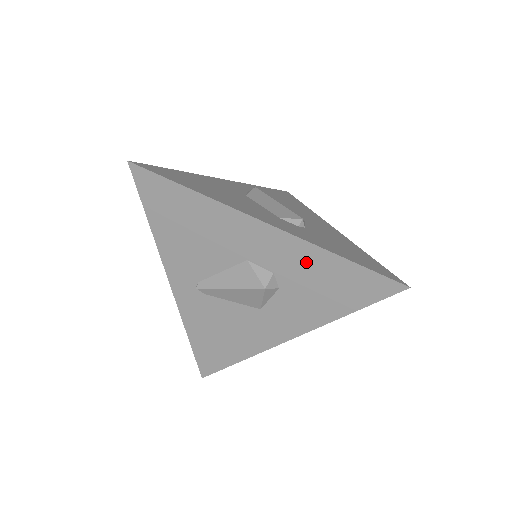
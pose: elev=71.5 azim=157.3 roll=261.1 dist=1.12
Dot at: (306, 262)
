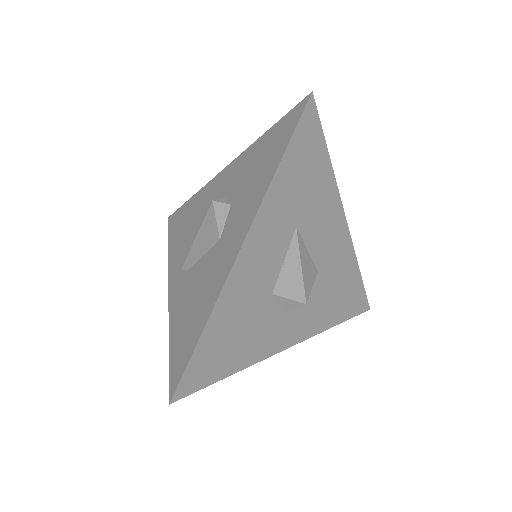
Dot at: (245, 164)
